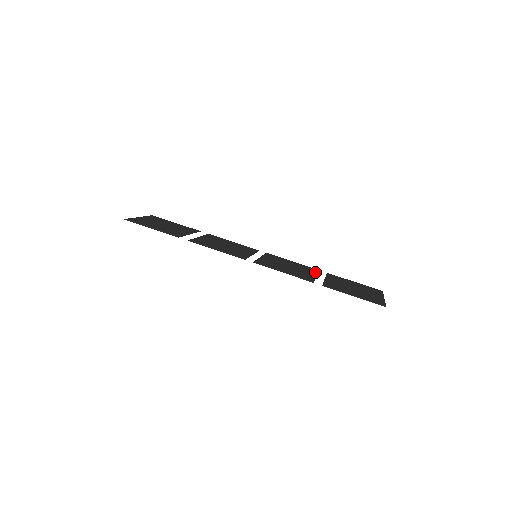
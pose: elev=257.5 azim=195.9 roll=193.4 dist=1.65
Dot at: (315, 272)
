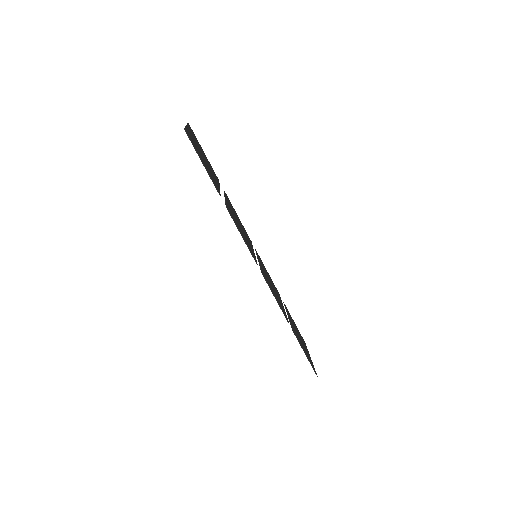
Dot at: (281, 300)
